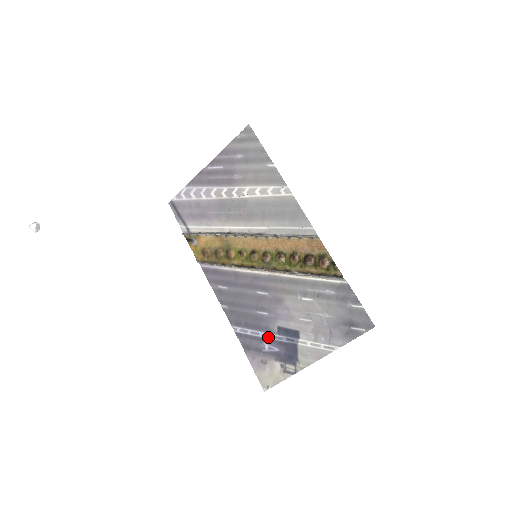
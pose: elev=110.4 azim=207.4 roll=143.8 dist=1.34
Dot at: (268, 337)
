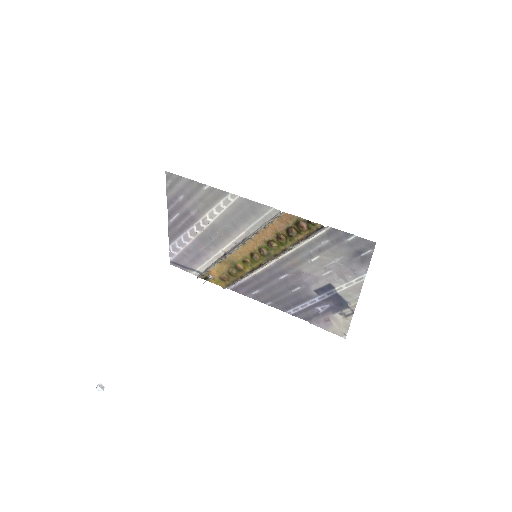
Dot at: (314, 302)
